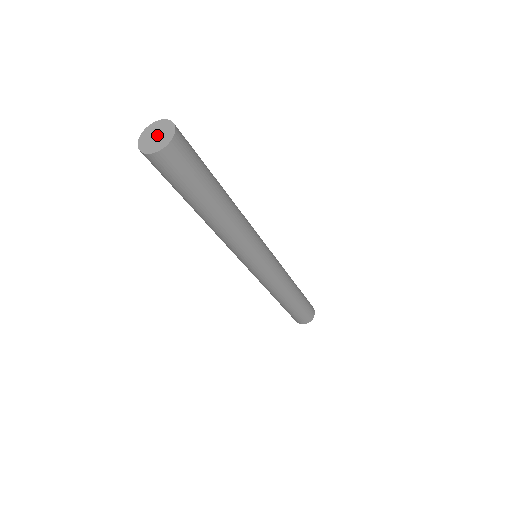
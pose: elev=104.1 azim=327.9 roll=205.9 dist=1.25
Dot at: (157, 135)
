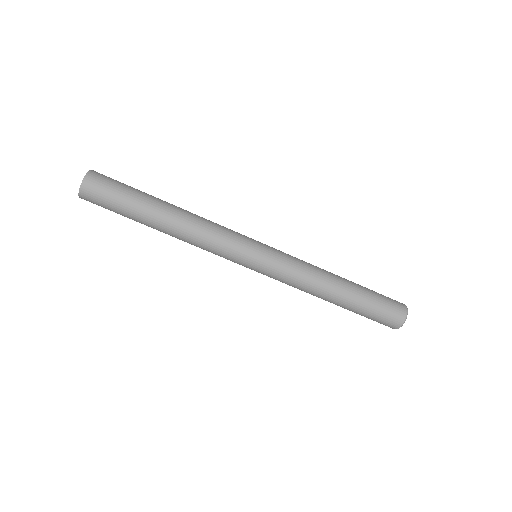
Dot at: occluded
